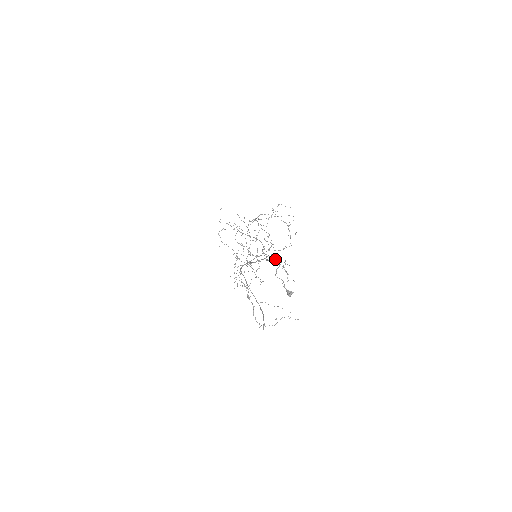
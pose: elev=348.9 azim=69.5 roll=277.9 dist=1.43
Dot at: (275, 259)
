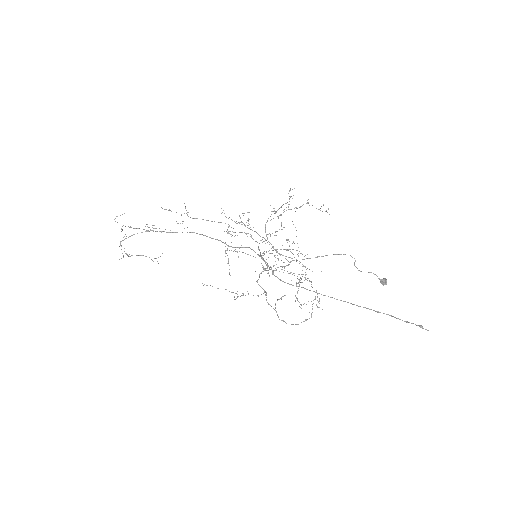
Dot at: (344, 254)
